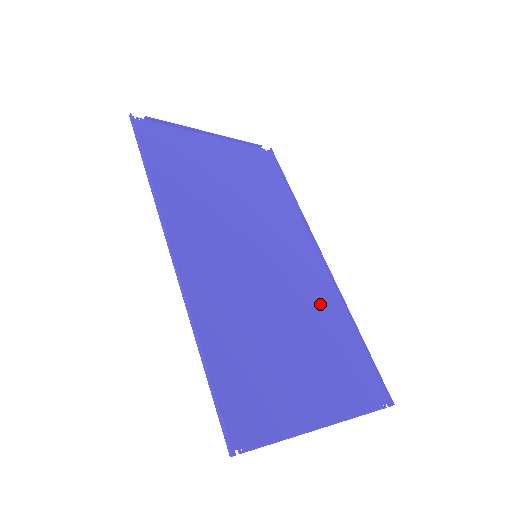
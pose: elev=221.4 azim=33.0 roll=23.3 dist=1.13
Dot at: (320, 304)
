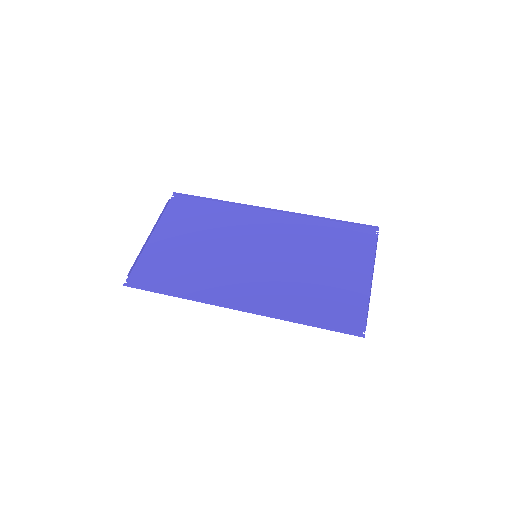
Dot at: (302, 233)
